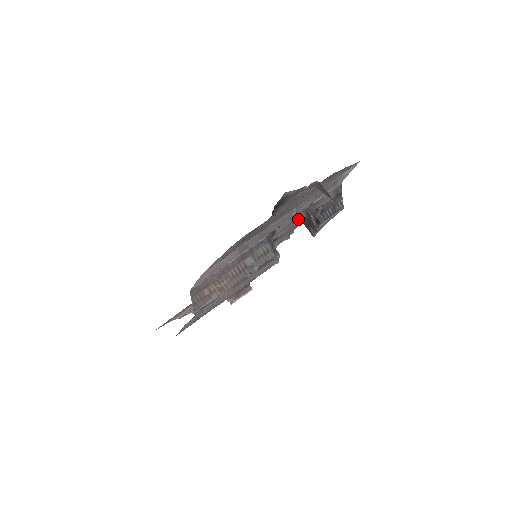
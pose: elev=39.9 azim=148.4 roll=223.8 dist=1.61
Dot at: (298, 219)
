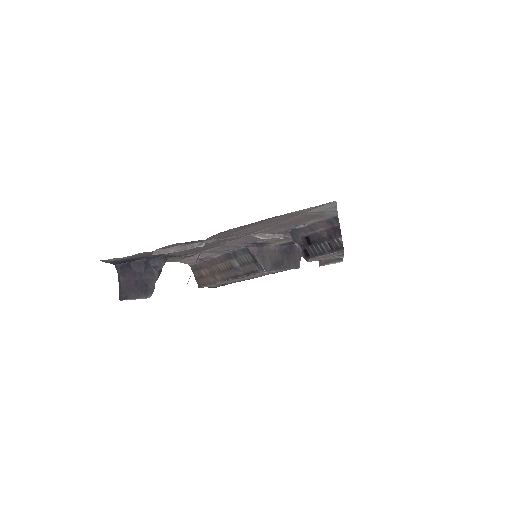
Dot at: occluded
